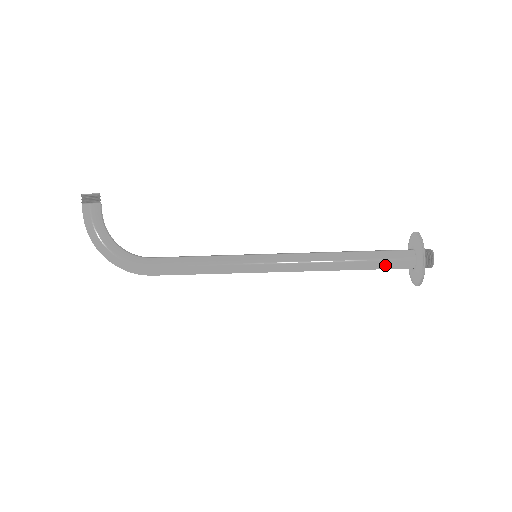
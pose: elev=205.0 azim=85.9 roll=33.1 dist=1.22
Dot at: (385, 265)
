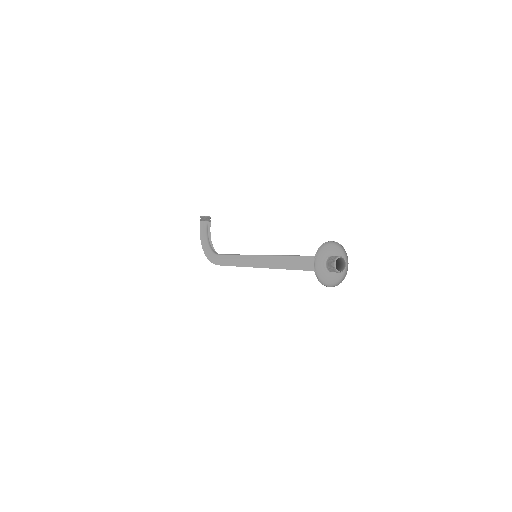
Dot at: (308, 266)
